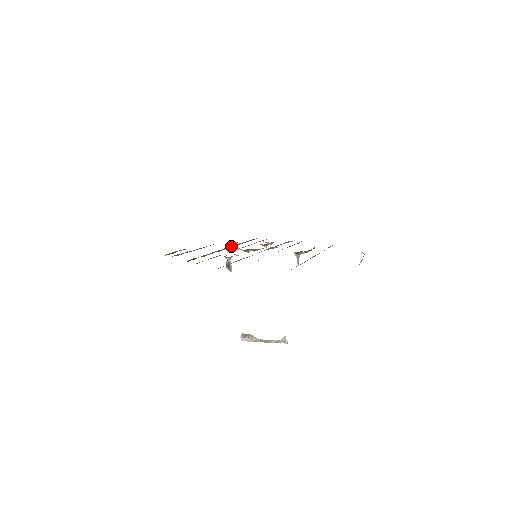
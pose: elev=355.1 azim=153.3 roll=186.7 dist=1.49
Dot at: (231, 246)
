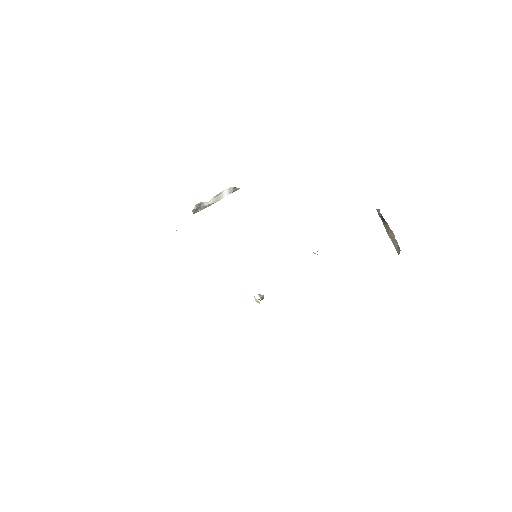
Dot at: occluded
